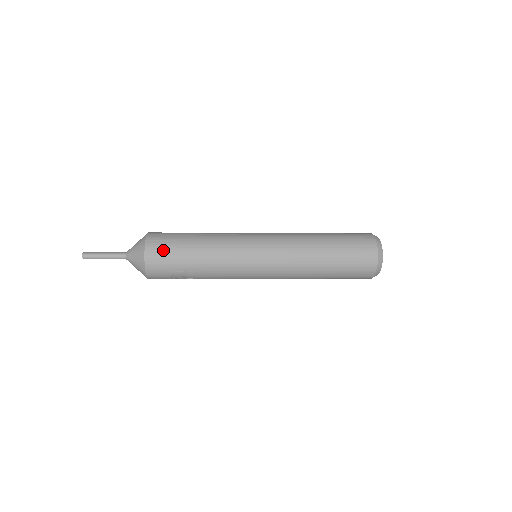
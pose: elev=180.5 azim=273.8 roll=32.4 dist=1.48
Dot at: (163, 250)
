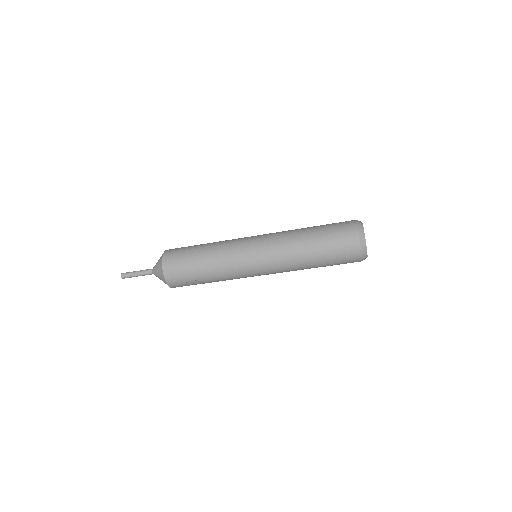
Dot at: (176, 263)
